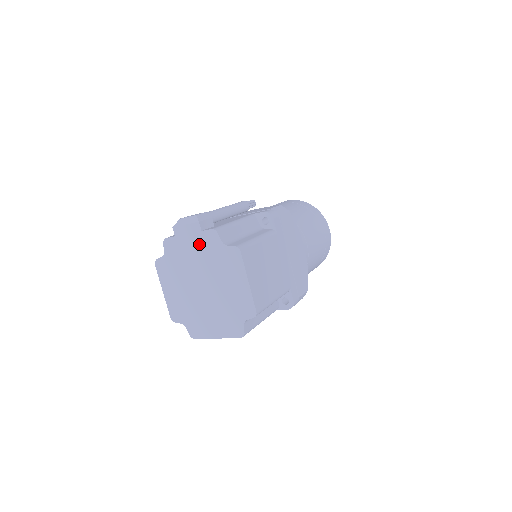
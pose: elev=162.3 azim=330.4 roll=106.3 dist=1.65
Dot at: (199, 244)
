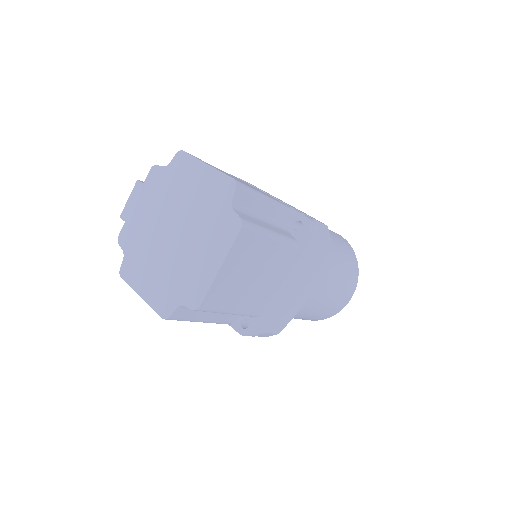
Dot at: (147, 197)
